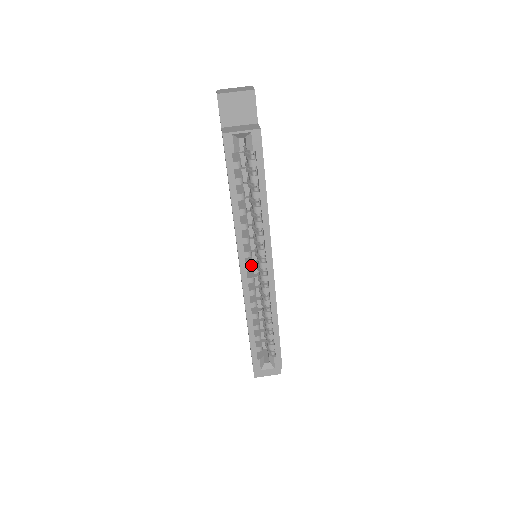
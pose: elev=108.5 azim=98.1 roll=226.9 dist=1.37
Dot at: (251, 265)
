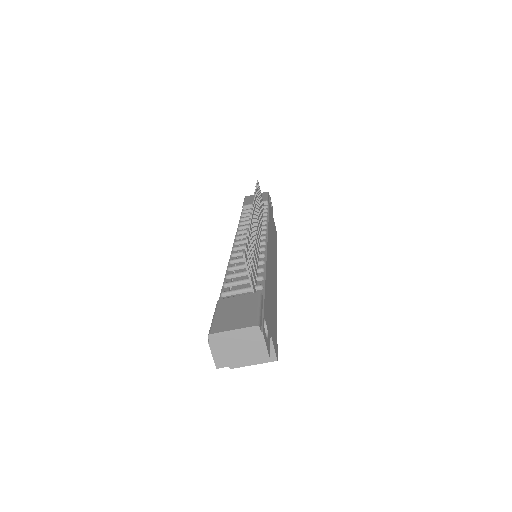
Dot at: occluded
